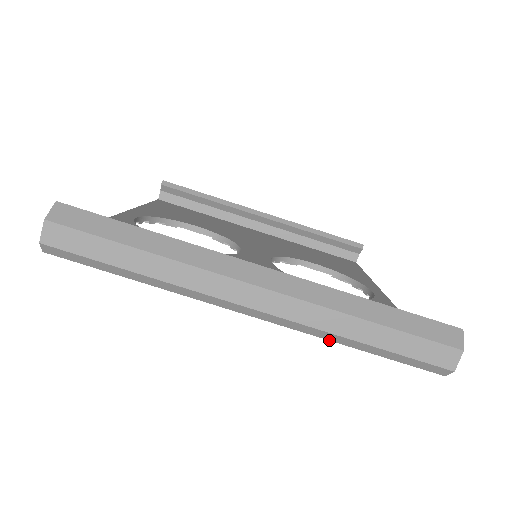
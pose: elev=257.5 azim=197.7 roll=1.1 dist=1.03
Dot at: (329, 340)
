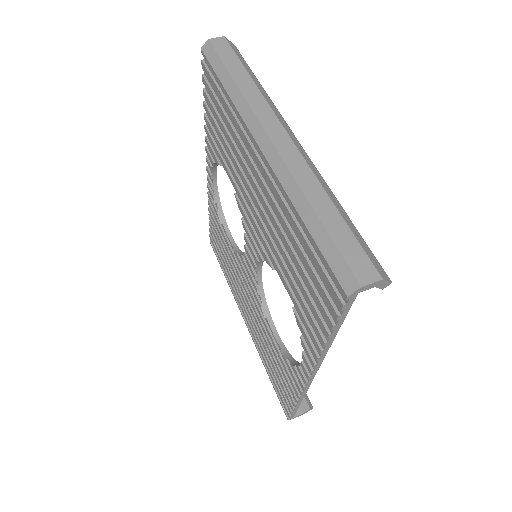
Dot at: (291, 200)
